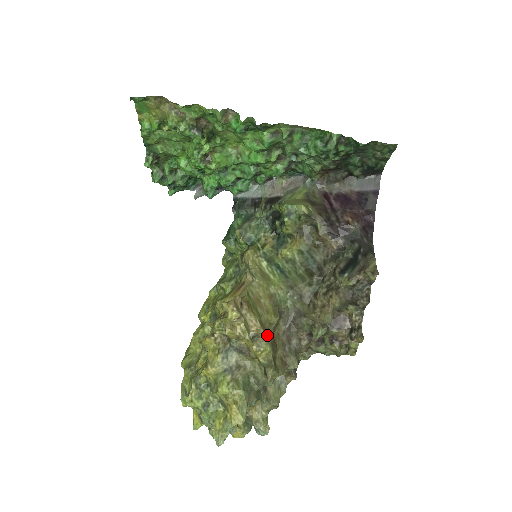
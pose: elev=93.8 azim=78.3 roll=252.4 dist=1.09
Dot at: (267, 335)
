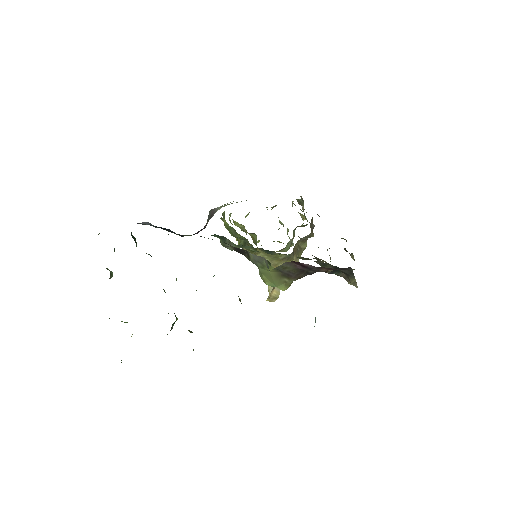
Dot at: occluded
